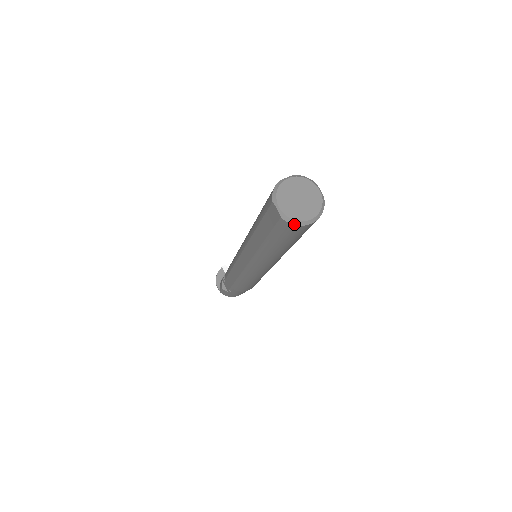
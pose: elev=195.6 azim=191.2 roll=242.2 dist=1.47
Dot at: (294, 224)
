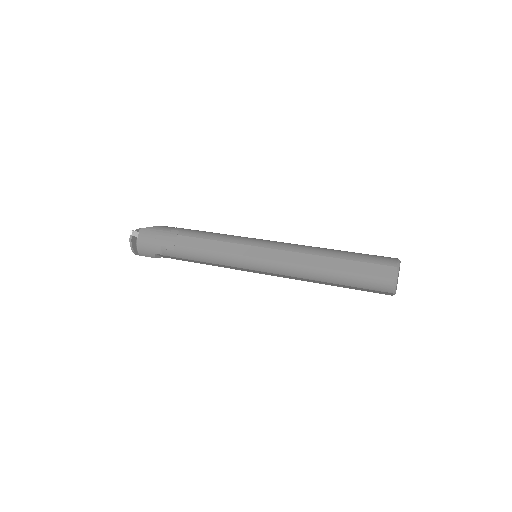
Dot at: occluded
